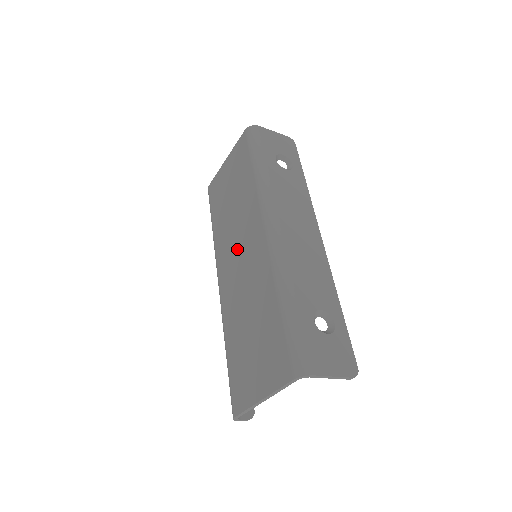
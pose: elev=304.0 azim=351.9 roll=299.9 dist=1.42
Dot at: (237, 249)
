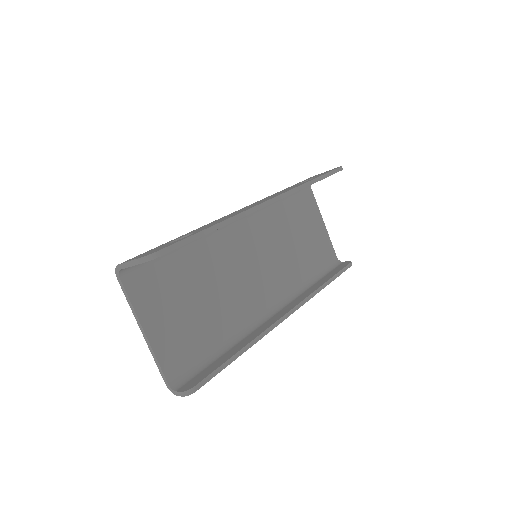
Dot at: occluded
